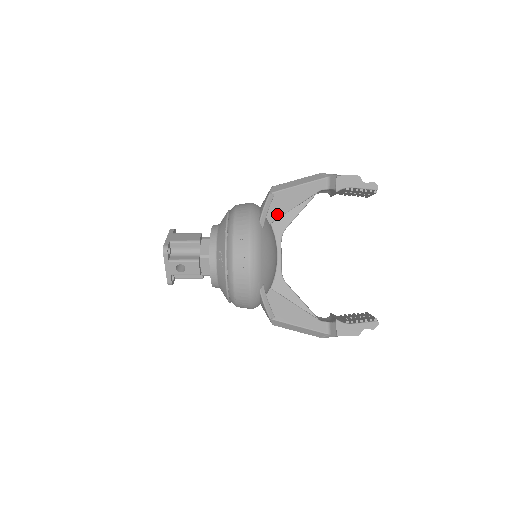
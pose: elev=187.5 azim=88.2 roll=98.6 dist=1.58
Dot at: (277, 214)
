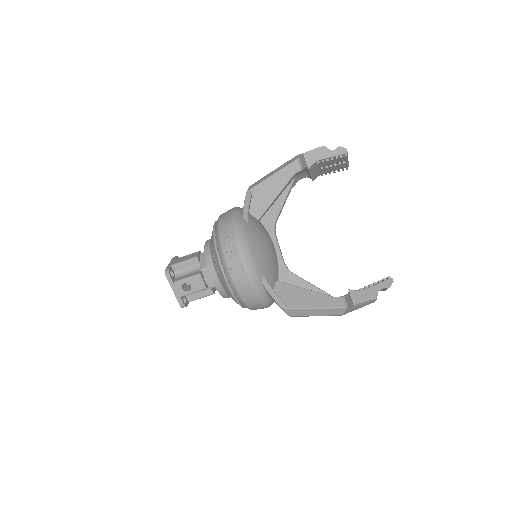
Dot at: (261, 209)
